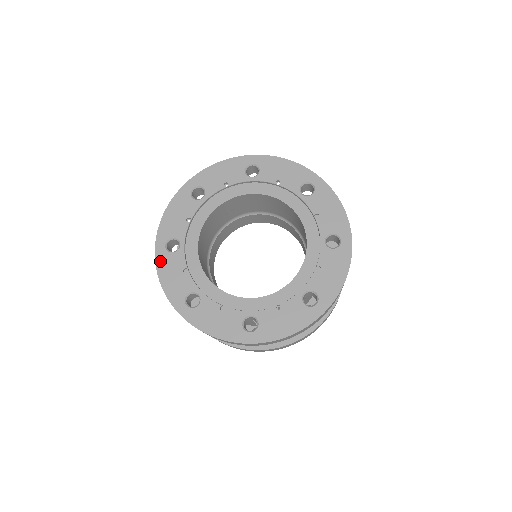
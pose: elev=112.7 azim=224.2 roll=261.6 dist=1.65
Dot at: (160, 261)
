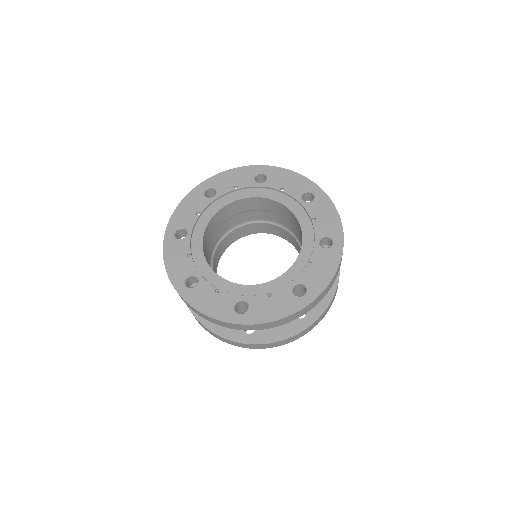
Dot at: (193, 194)
